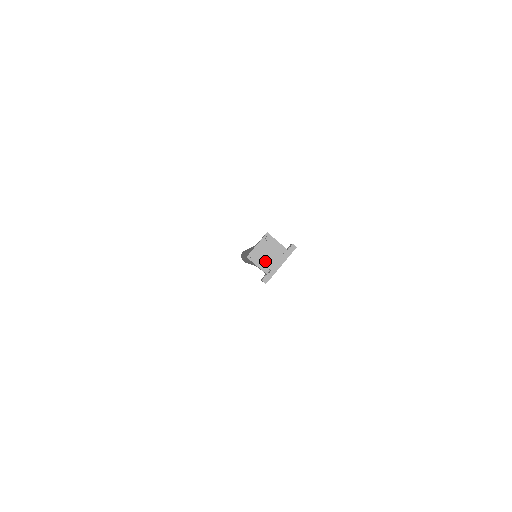
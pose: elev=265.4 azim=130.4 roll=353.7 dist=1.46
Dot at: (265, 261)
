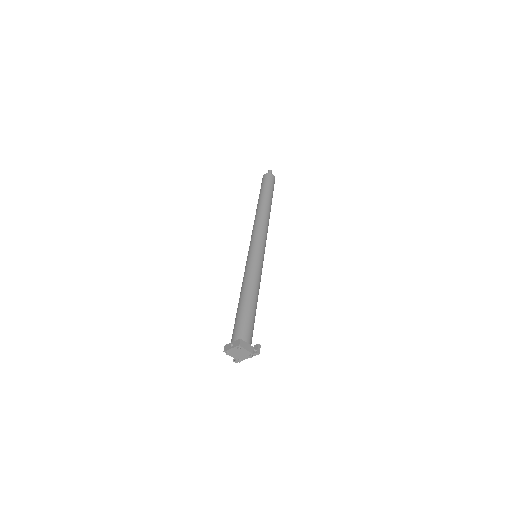
Dot at: (236, 355)
